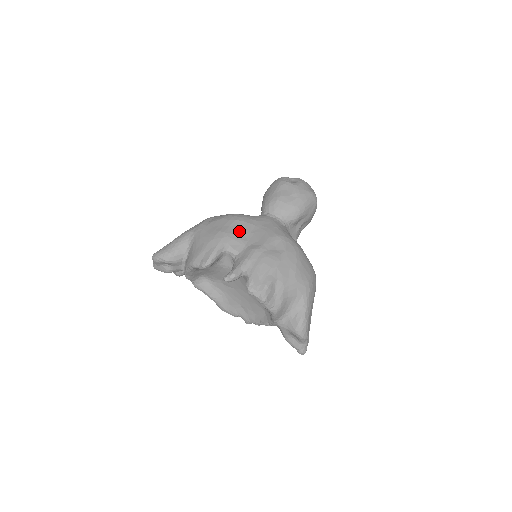
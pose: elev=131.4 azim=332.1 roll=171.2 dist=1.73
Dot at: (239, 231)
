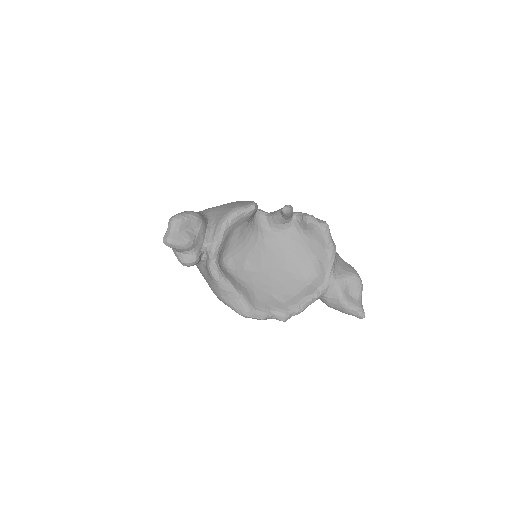
Dot at: occluded
